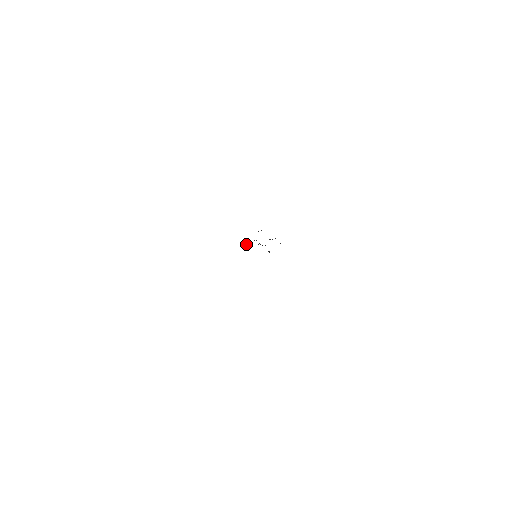
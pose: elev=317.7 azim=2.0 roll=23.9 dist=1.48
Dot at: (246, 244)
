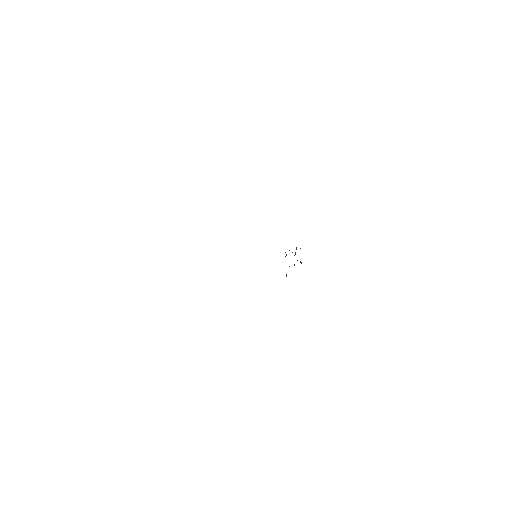
Dot at: (286, 276)
